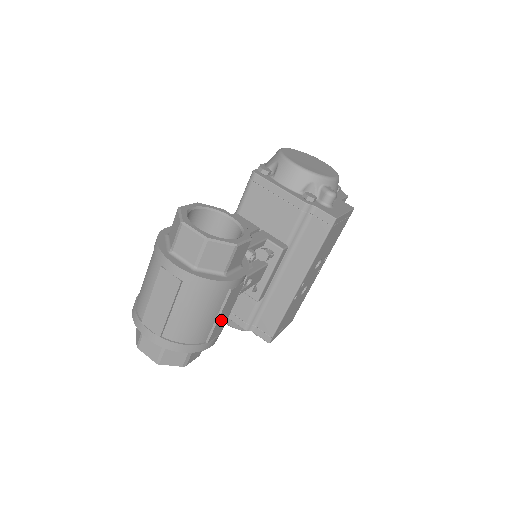
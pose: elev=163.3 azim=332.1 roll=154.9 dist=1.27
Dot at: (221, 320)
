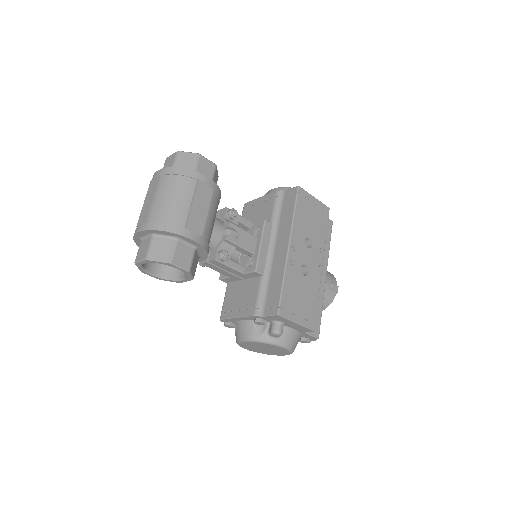
Dot at: (197, 213)
